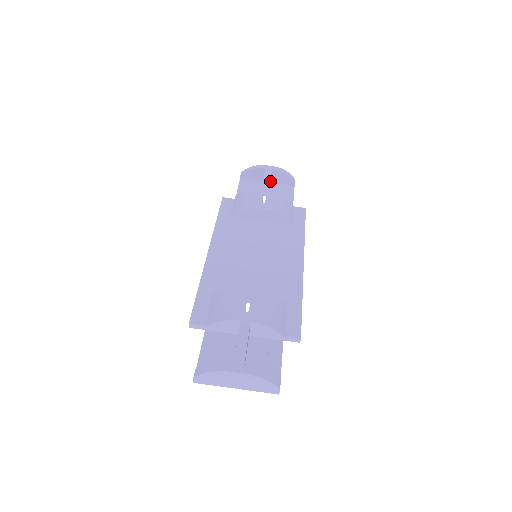
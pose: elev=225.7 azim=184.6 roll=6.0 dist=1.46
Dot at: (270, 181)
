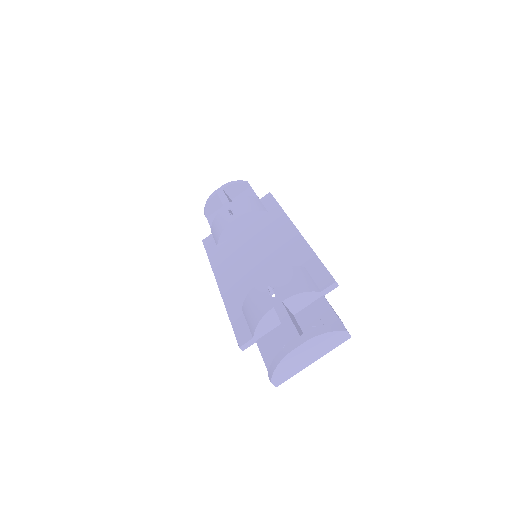
Dot at: (226, 197)
